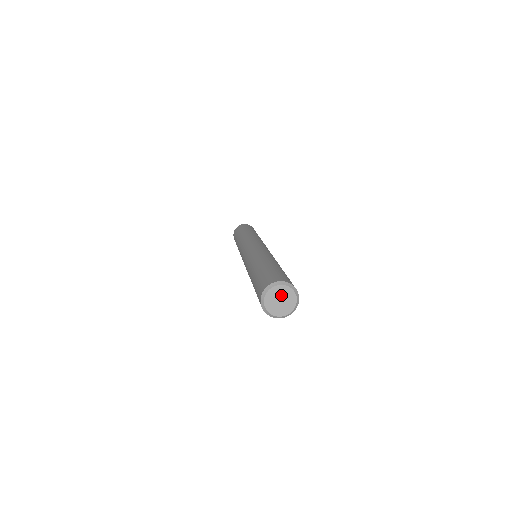
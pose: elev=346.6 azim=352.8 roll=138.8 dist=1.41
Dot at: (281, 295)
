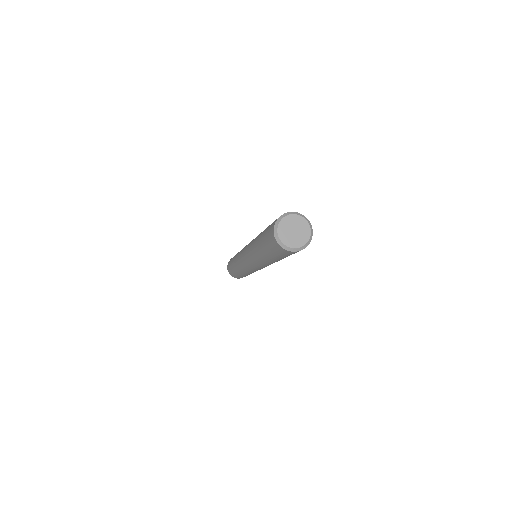
Dot at: (294, 225)
